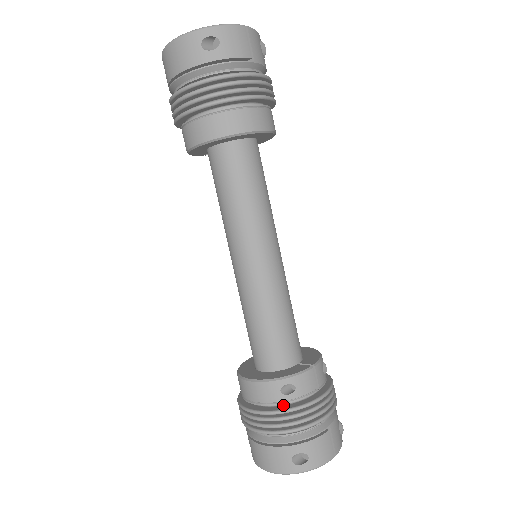
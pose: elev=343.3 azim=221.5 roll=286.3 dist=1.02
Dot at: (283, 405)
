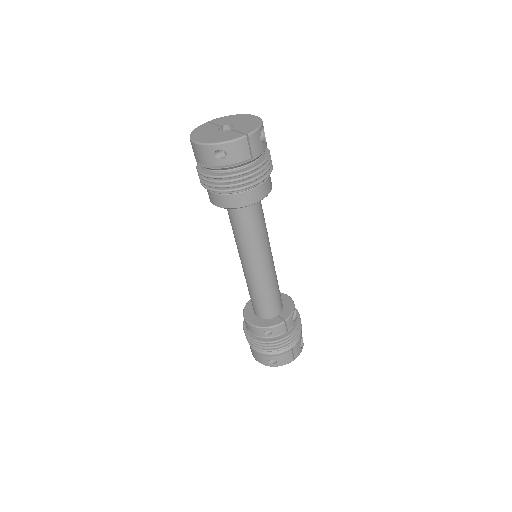
Dot at: (265, 338)
